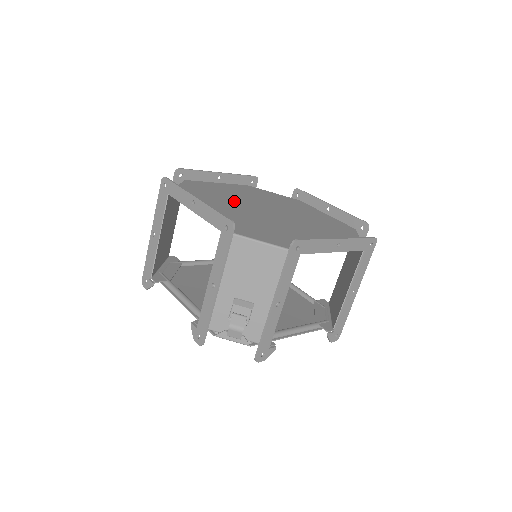
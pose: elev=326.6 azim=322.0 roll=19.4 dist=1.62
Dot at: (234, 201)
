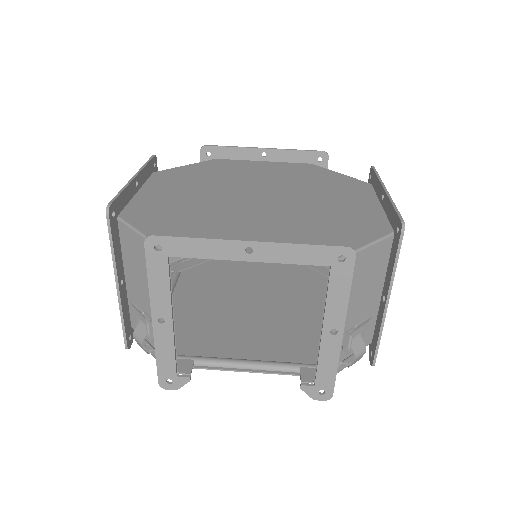
Dot at: (216, 209)
